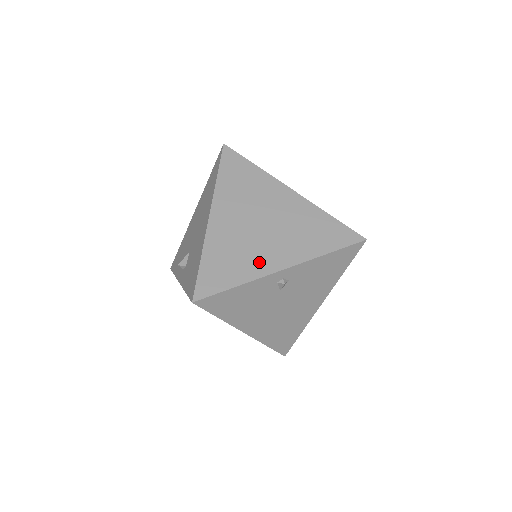
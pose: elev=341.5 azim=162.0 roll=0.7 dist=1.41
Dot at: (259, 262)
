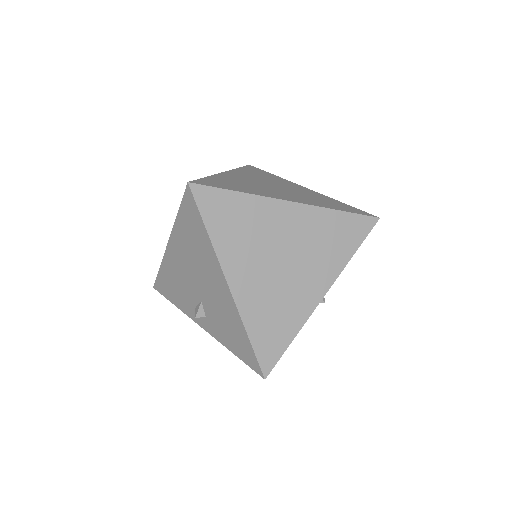
Dot at: (300, 303)
